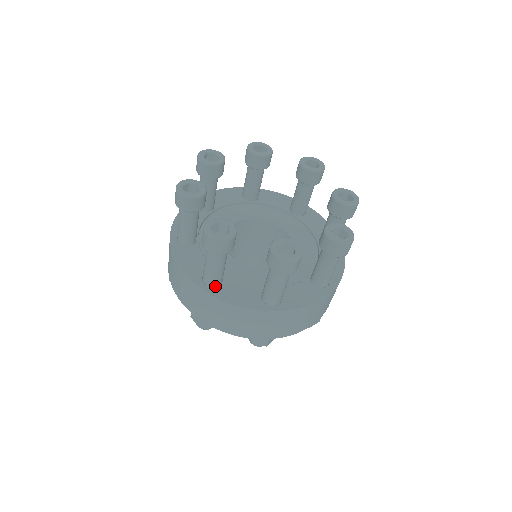
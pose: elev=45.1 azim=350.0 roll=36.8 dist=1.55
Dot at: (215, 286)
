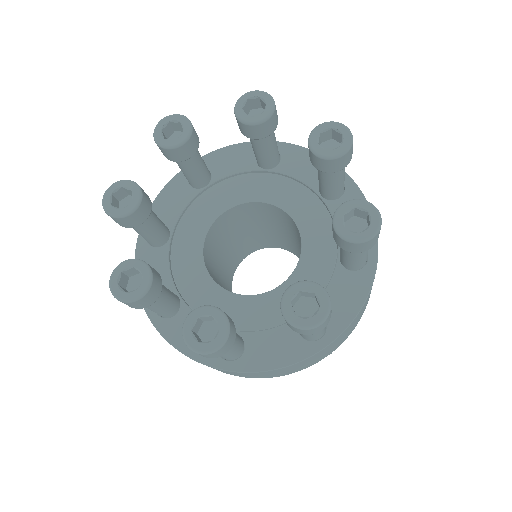
Dot at: (167, 317)
